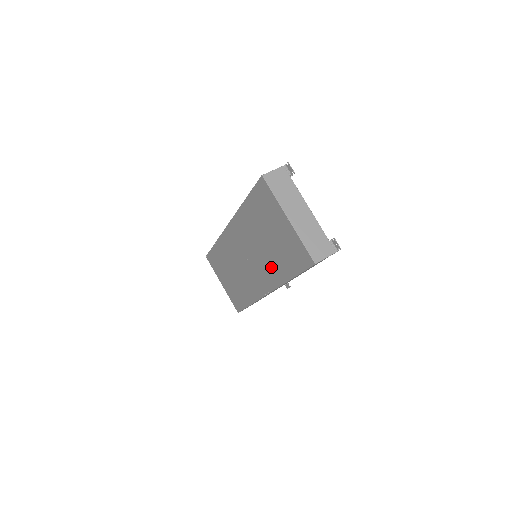
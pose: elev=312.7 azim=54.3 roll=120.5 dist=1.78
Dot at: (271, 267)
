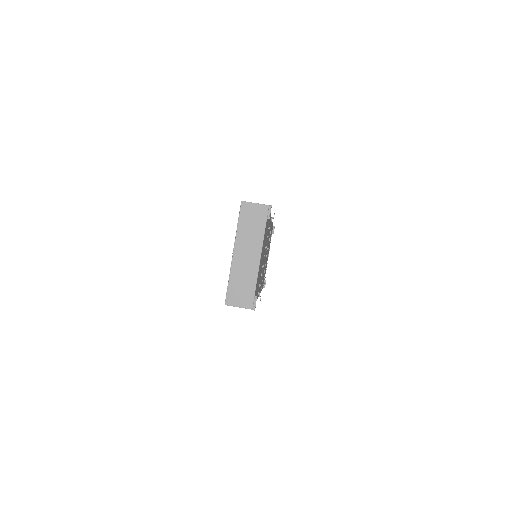
Dot at: occluded
